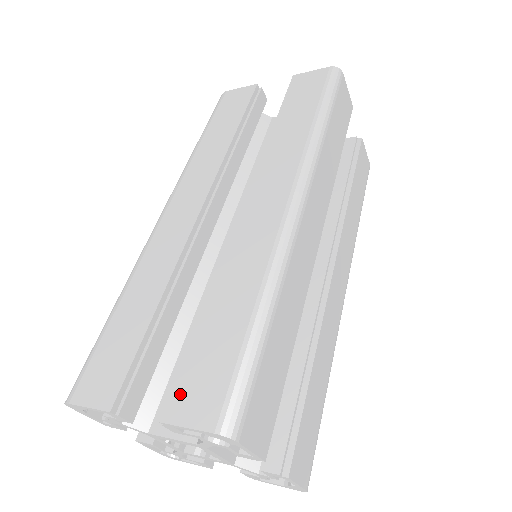
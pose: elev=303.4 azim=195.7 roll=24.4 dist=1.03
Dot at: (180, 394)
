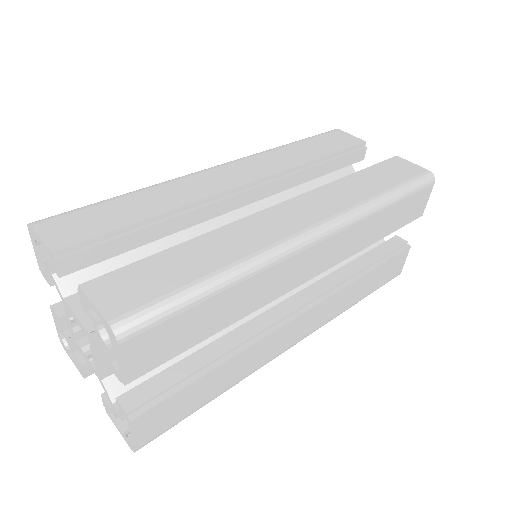
Dot at: (110, 280)
